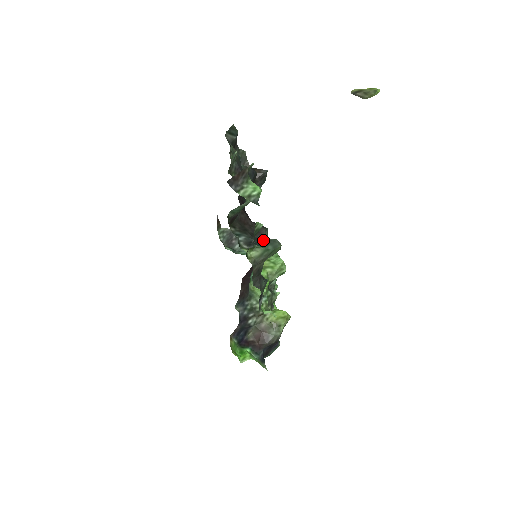
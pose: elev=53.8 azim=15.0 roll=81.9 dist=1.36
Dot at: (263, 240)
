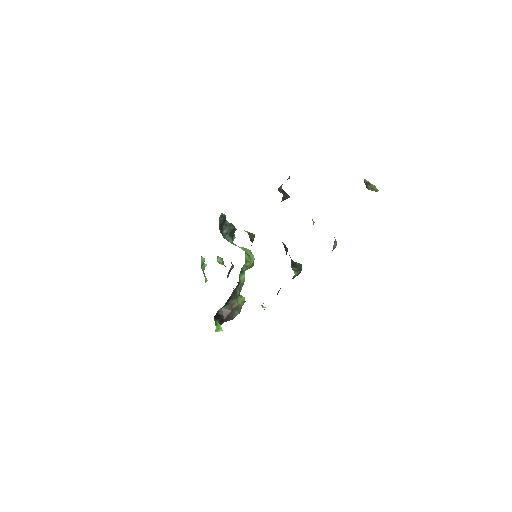
Dot at: (297, 264)
